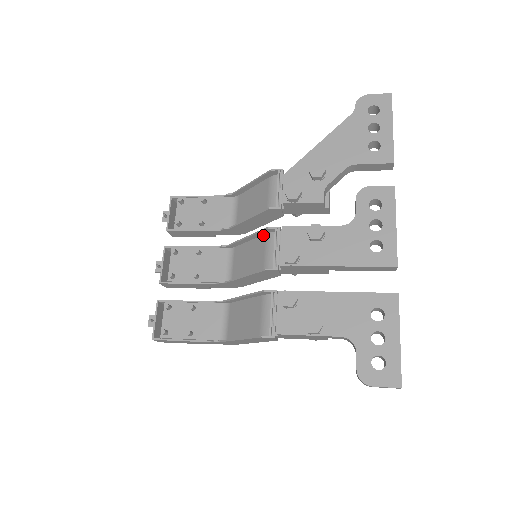
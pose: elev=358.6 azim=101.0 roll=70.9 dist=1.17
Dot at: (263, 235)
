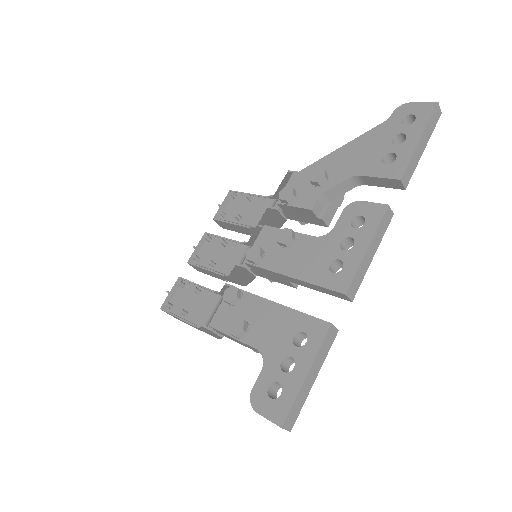
Dot at: occluded
